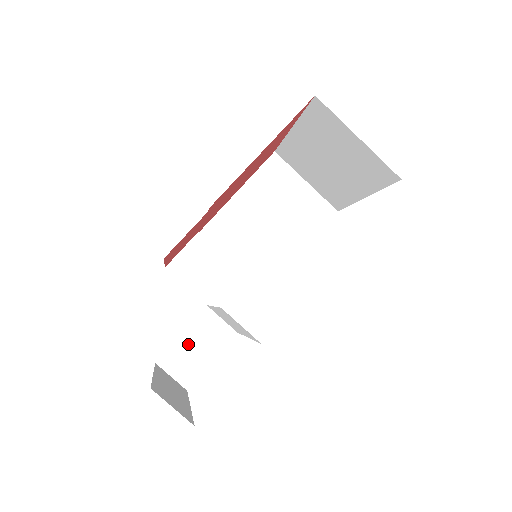
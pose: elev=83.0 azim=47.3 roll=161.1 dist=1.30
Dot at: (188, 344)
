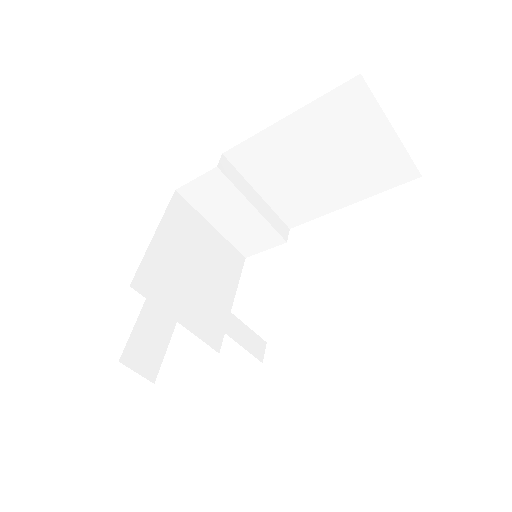
Dot at: occluded
